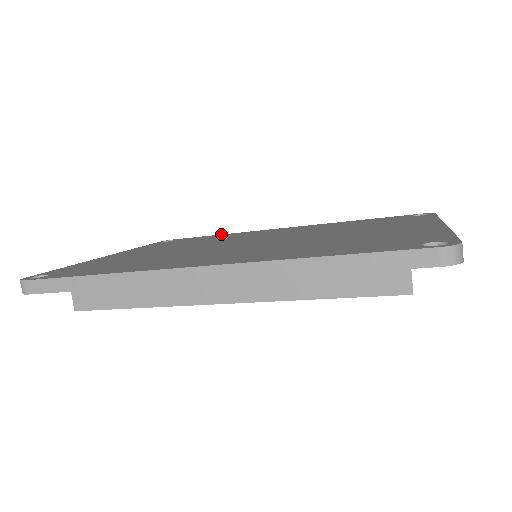
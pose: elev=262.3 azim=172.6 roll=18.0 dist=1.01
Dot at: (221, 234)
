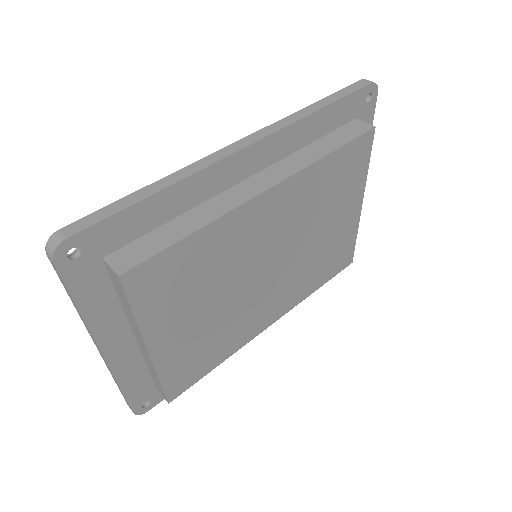
Dot at: occluded
